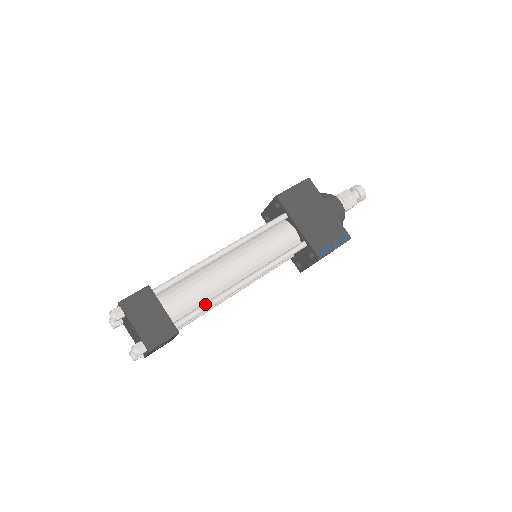
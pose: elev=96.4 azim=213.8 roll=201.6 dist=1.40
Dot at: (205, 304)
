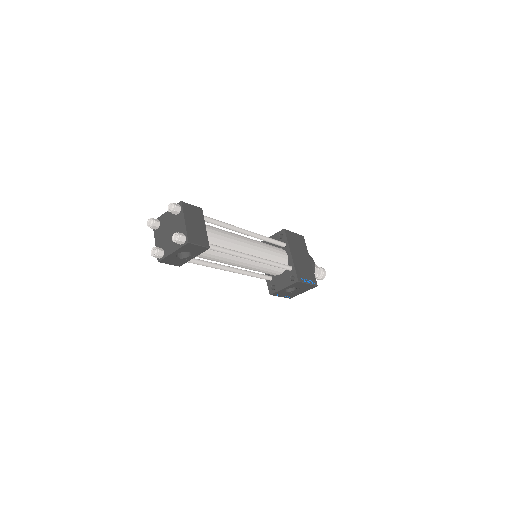
Dot at: occluded
